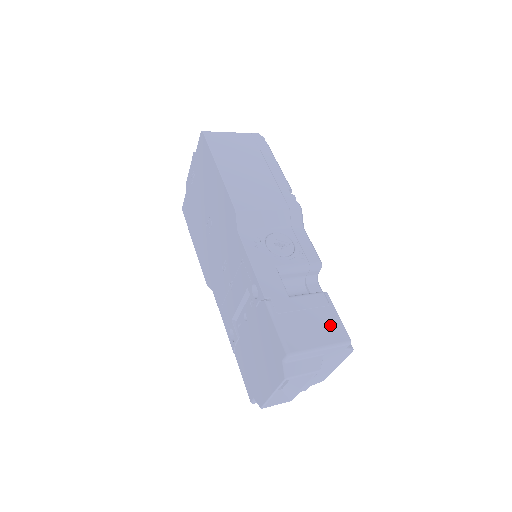
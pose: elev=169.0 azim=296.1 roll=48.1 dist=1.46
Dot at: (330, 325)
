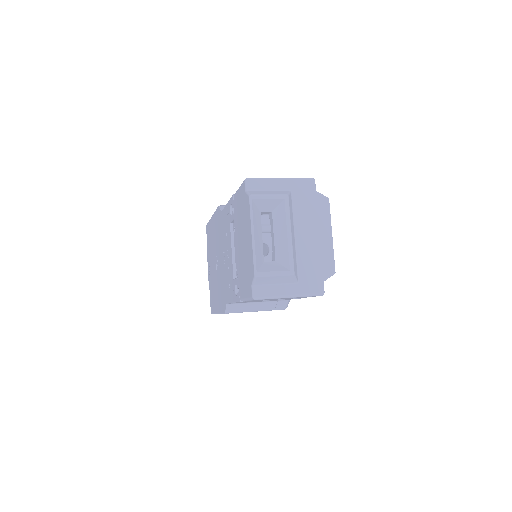
Dot at: occluded
